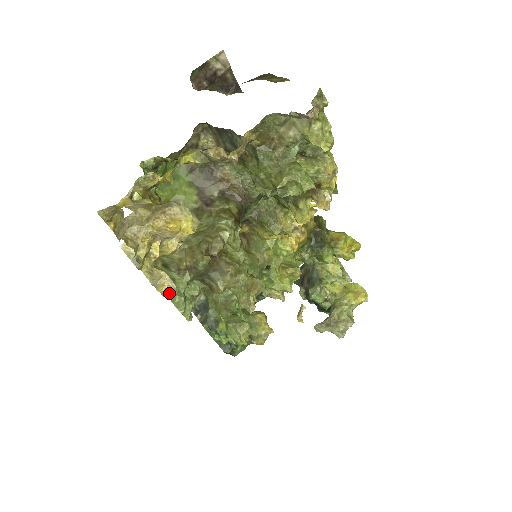
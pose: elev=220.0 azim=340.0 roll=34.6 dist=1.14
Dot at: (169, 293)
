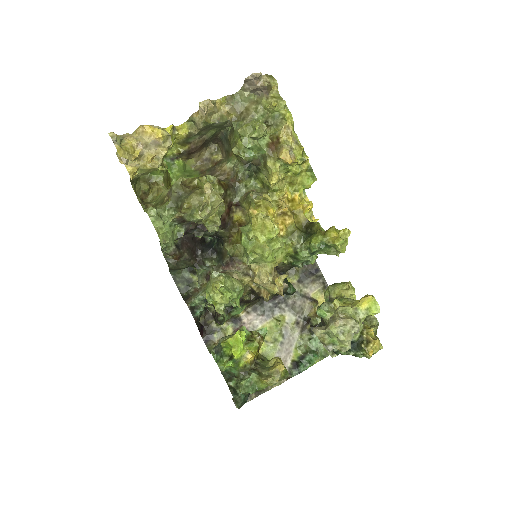
Dot at: (134, 172)
